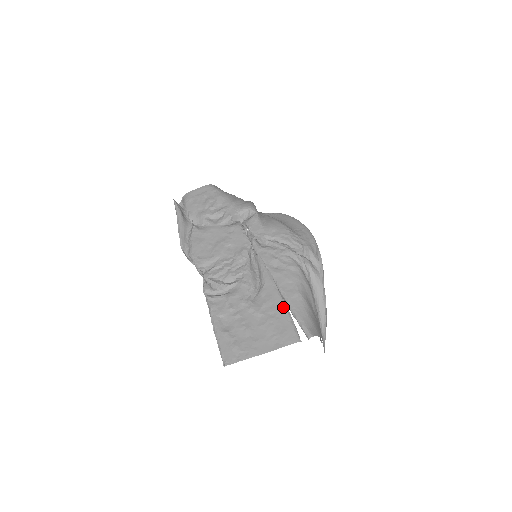
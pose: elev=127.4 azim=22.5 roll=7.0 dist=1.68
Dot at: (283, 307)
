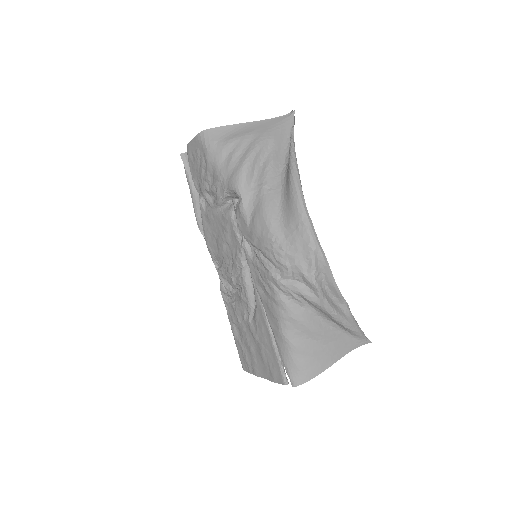
Dot at: (271, 343)
